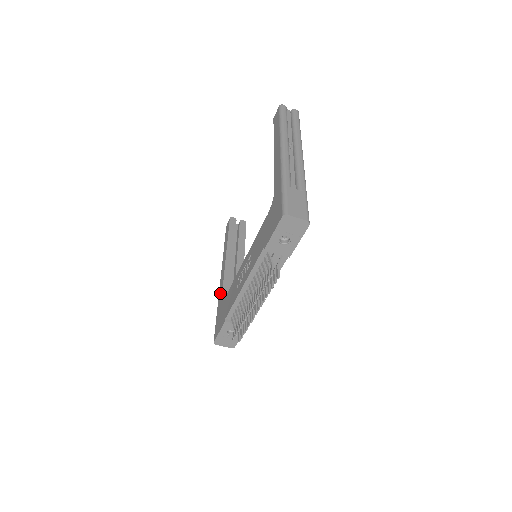
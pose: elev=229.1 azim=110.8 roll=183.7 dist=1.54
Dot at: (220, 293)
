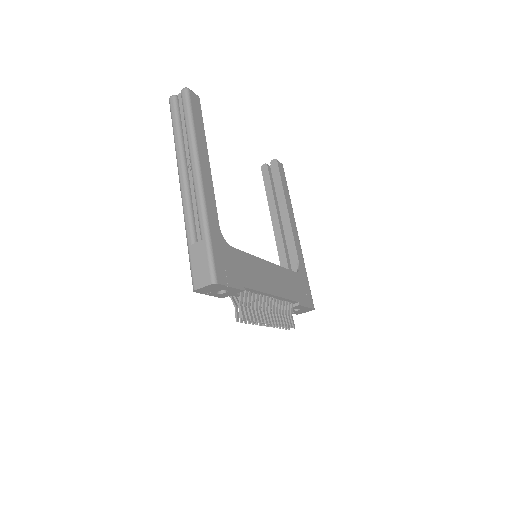
Dot at: occluded
